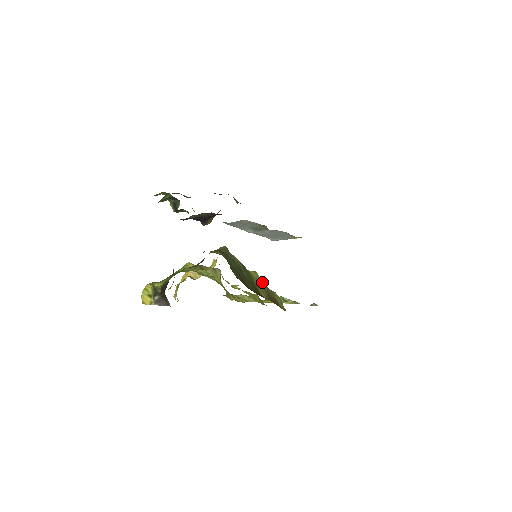
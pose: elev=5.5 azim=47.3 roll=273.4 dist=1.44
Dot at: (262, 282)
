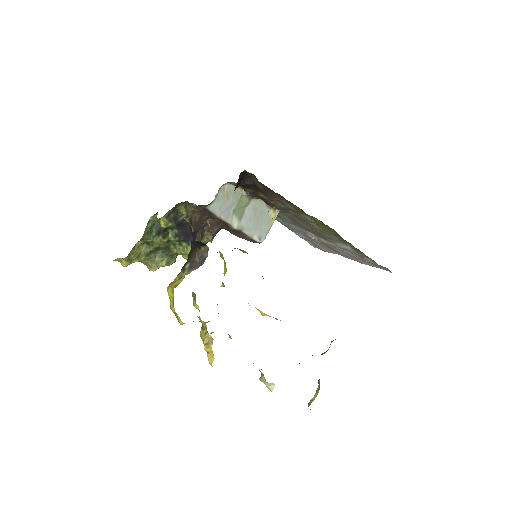
Dot at: occluded
